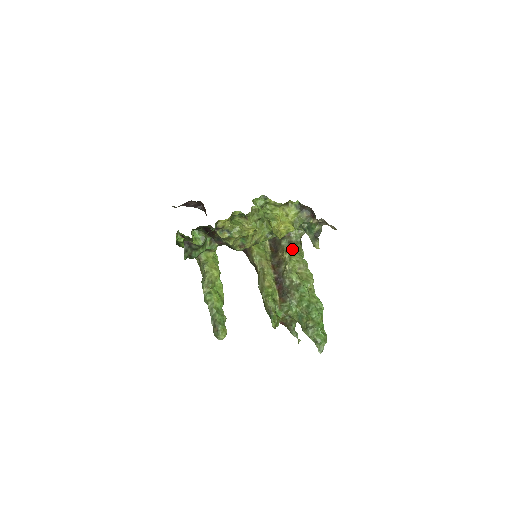
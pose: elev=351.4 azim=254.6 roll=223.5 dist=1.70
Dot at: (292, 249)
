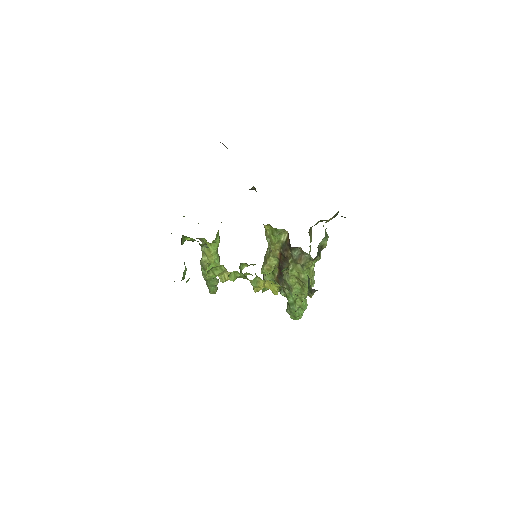
Dot at: (298, 264)
